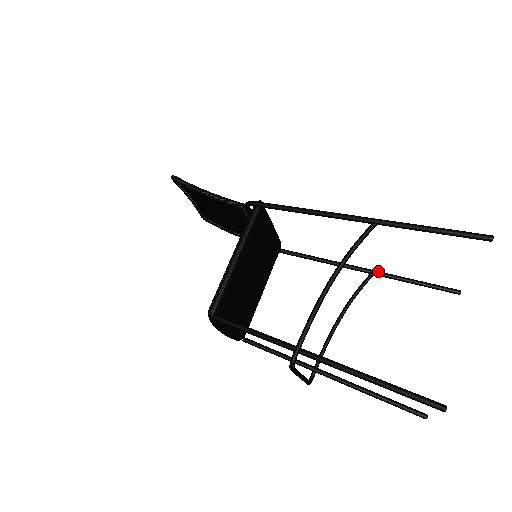
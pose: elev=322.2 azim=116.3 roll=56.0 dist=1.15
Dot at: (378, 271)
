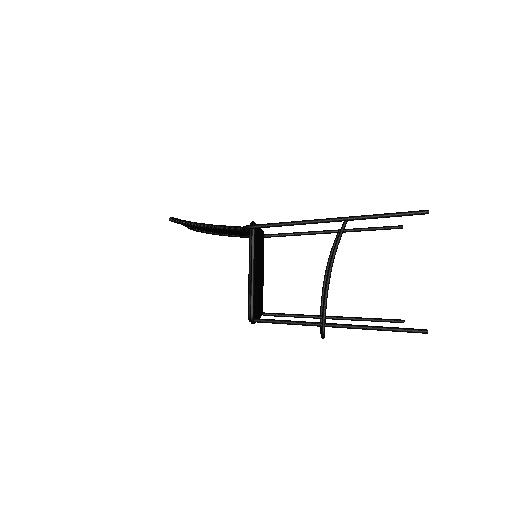
Dot at: occluded
